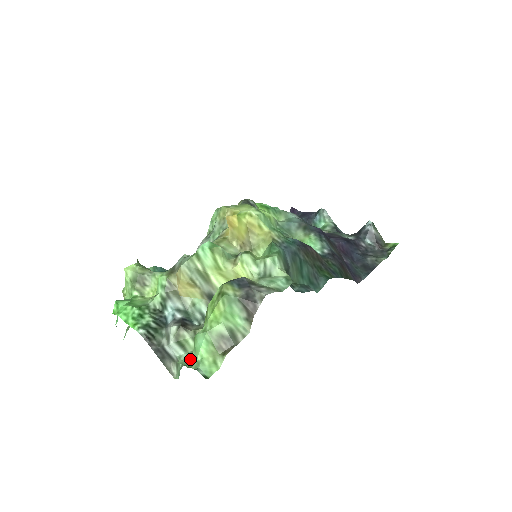
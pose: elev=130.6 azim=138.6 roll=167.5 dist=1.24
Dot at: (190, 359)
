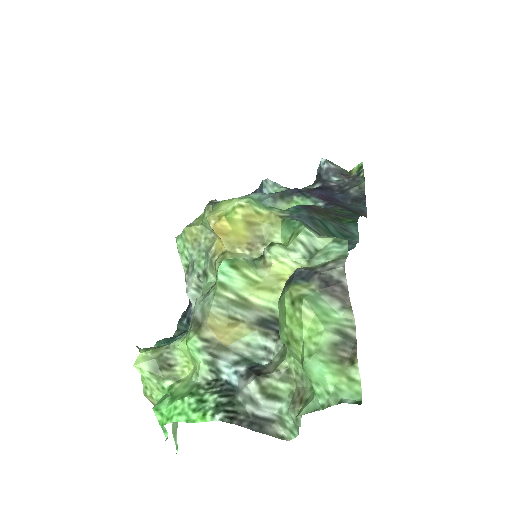
Dot at: (314, 400)
